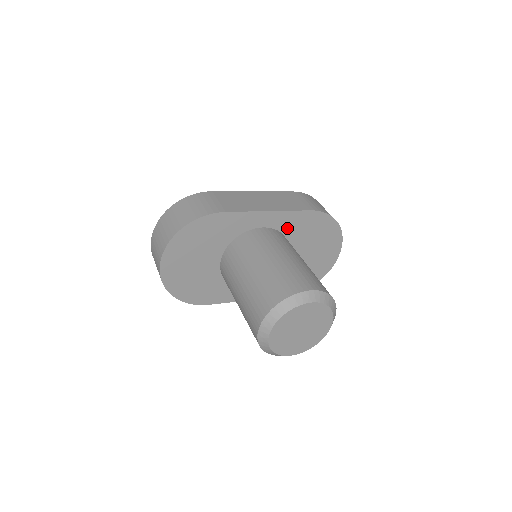
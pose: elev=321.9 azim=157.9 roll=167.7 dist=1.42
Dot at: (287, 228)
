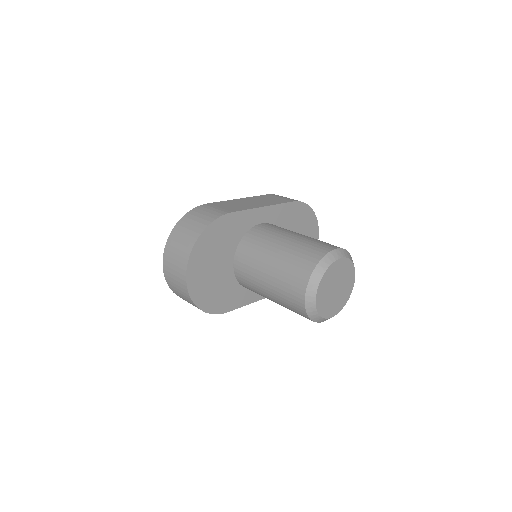
Dot at: (279, 221)
